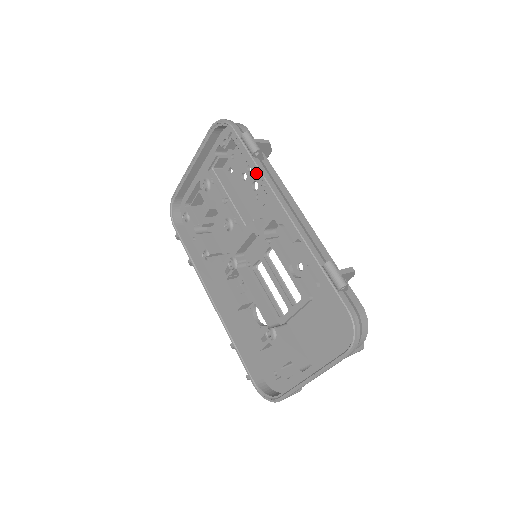
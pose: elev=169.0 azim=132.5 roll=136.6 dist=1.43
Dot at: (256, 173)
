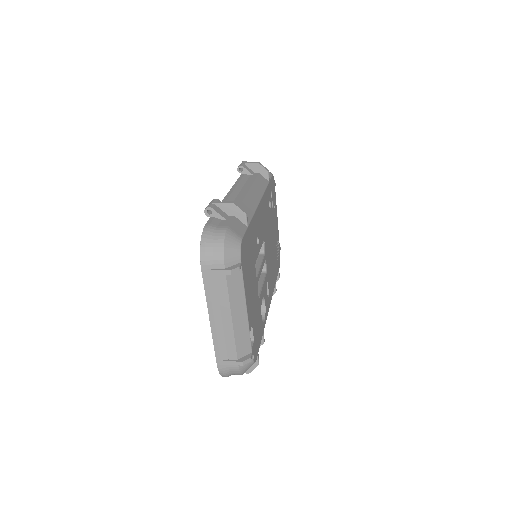
Dot at: occluded
